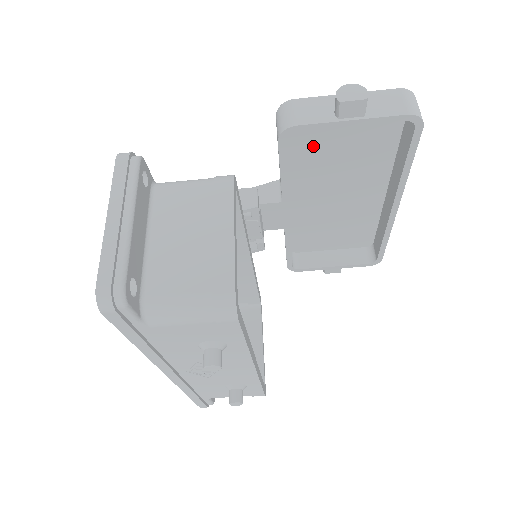
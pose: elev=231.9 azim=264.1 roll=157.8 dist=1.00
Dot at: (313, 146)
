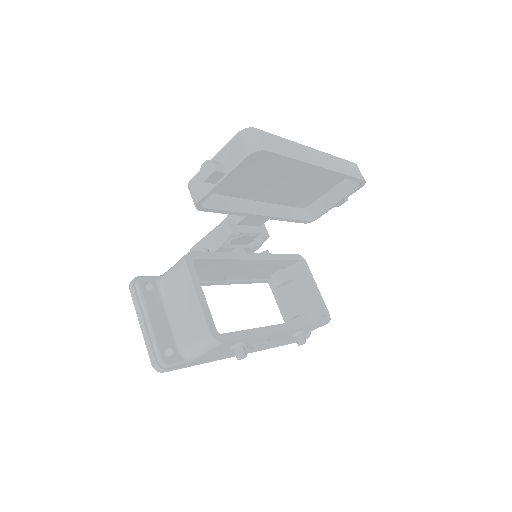
Dot at: (231, 183)
